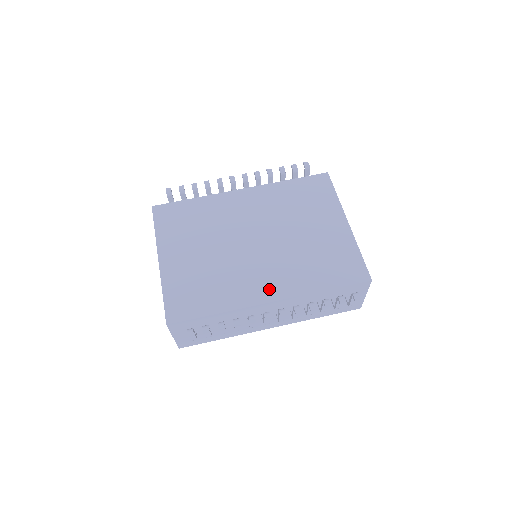
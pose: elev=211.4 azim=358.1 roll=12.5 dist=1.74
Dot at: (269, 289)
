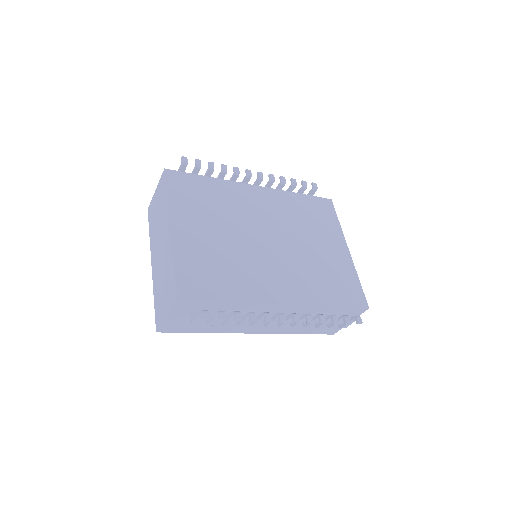
Dot at: (282, 291)
